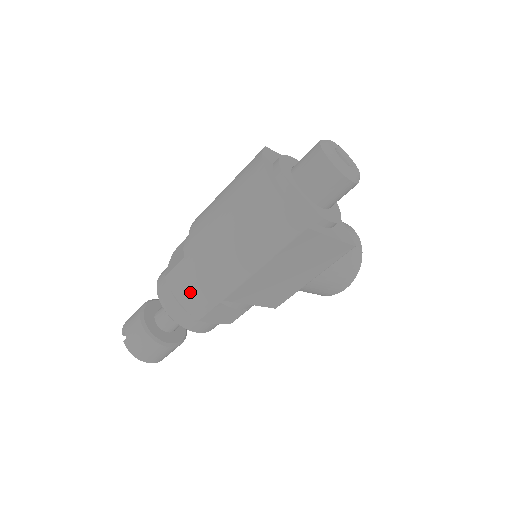
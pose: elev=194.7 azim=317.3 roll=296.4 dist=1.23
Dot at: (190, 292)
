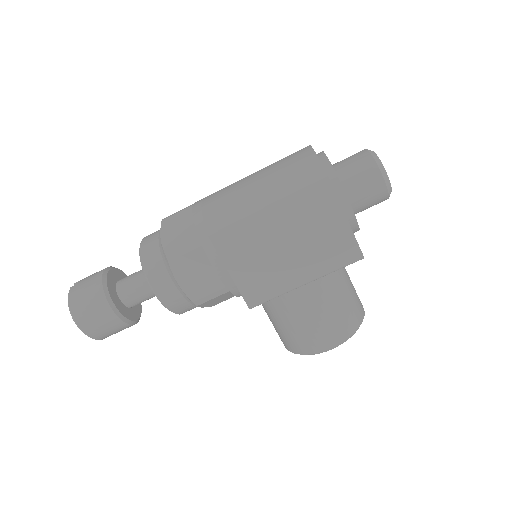
Dot at: (179, 231)
